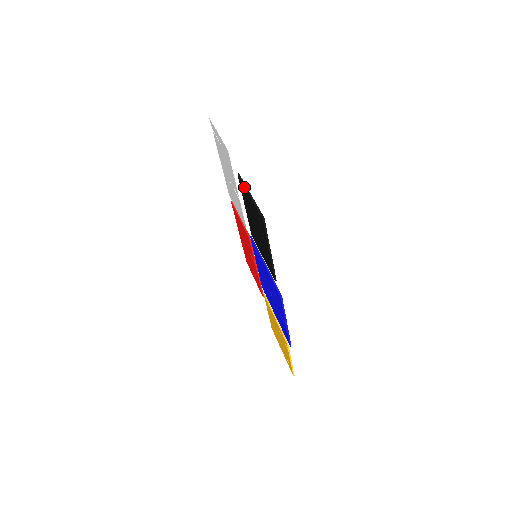
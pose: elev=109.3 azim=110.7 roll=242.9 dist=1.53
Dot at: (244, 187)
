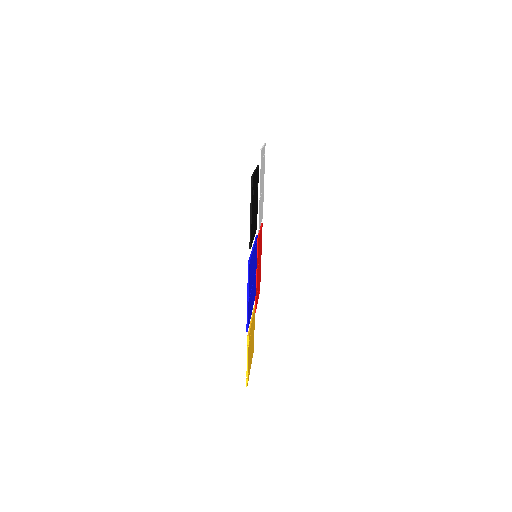
Dot at: occluded
